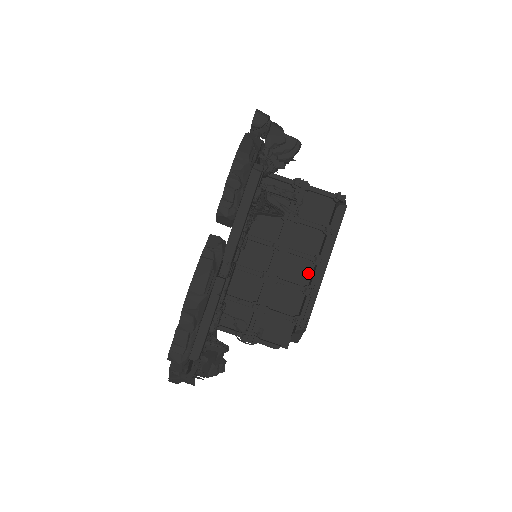
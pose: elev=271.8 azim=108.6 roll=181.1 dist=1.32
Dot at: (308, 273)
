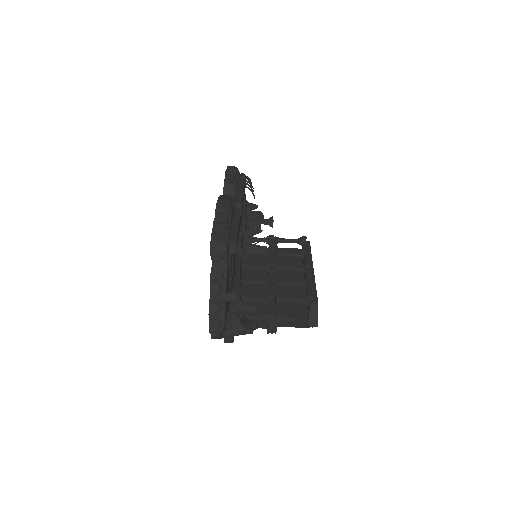
Dot at: occluded
